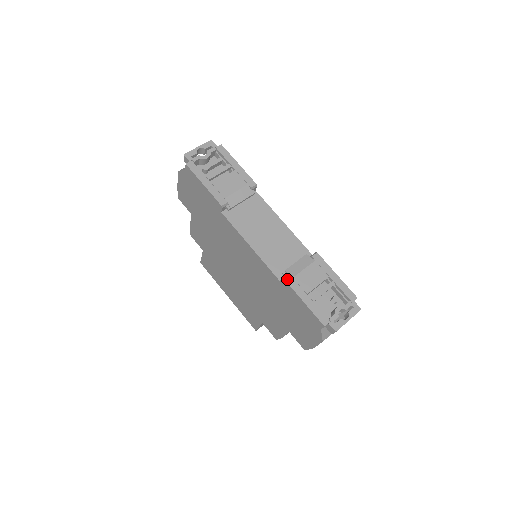
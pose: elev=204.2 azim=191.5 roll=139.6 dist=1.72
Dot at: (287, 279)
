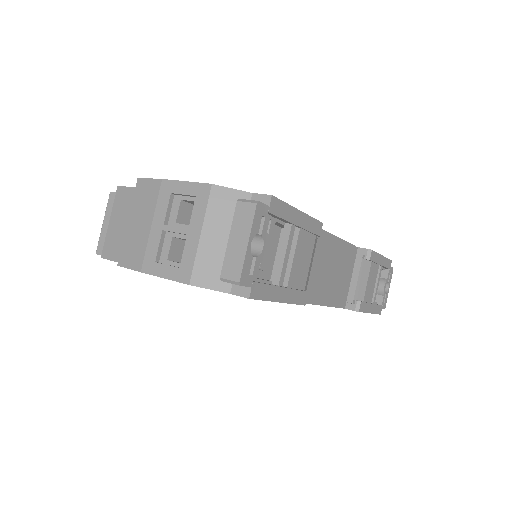
Dot at: (361, 309)
